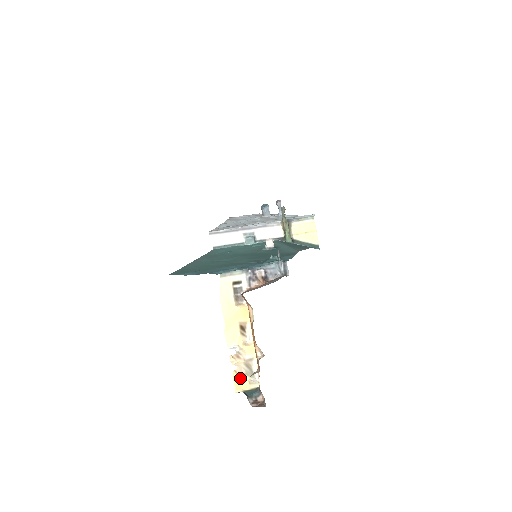
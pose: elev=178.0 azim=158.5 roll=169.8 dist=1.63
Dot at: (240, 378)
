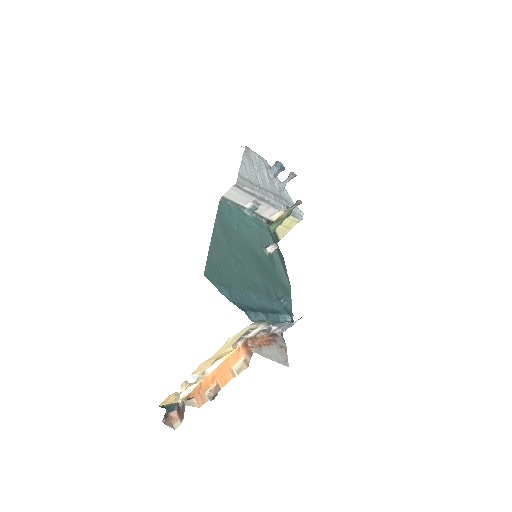
Dot at: (173, 396)
